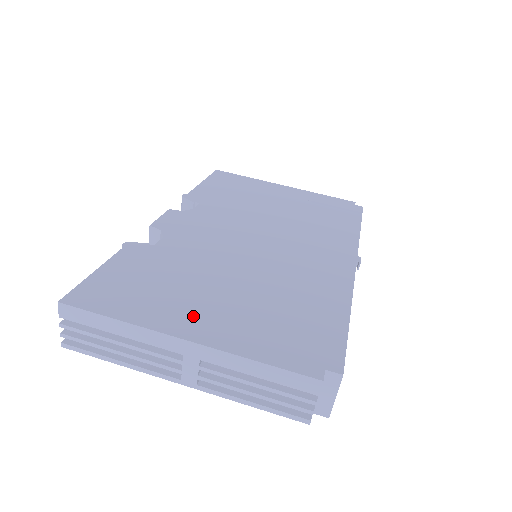
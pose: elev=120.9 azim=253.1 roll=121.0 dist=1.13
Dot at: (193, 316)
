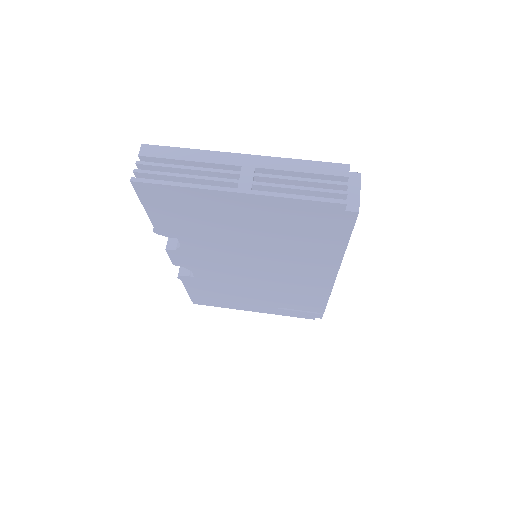
Dot at: occluded
